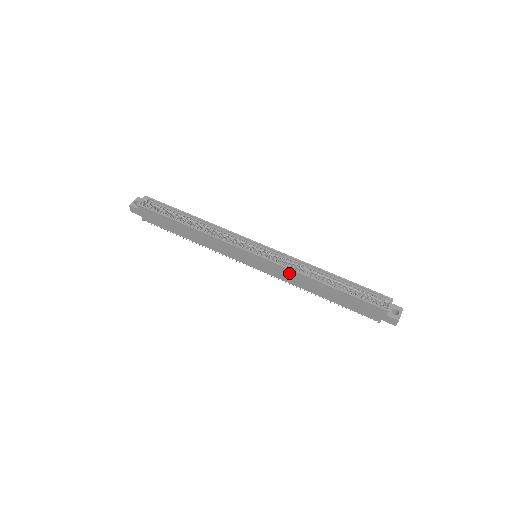
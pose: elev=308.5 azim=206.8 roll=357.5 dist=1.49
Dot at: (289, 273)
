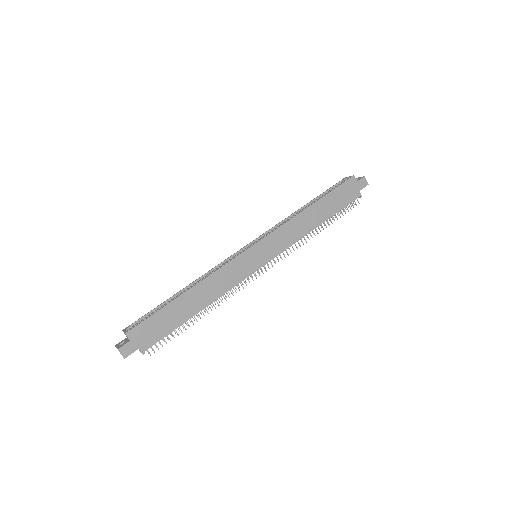
Dot at: (287, 229)
